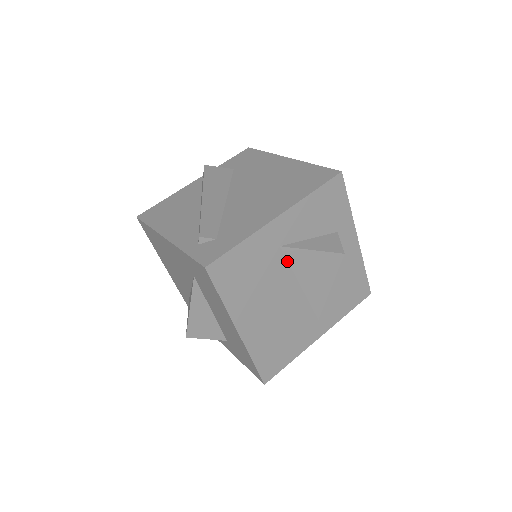
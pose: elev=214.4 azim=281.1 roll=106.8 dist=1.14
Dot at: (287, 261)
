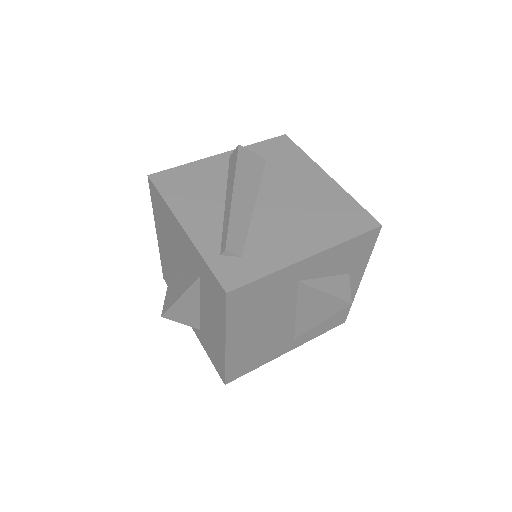
Dot at: (297, 293)
